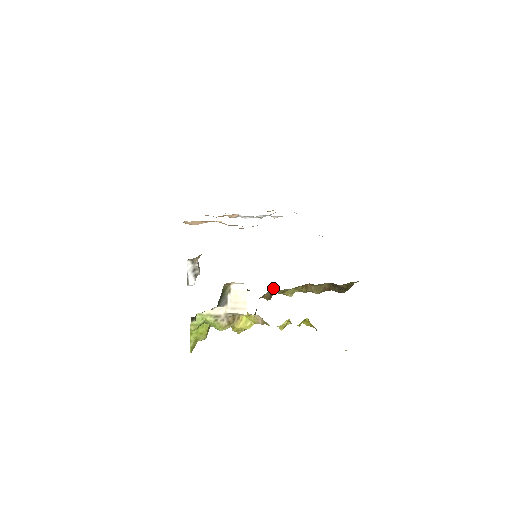
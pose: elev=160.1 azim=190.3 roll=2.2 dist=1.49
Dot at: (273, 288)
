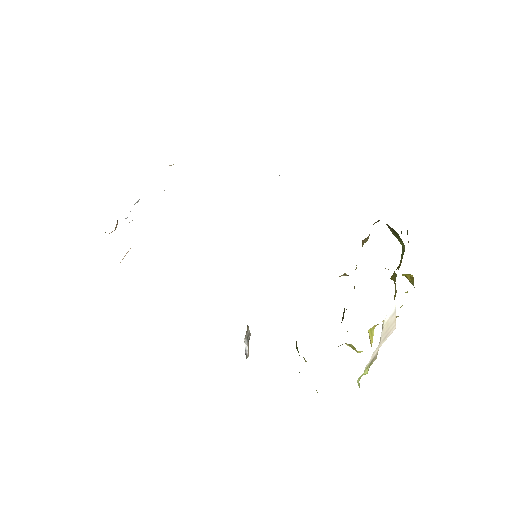
Dot at: (341, 275)
